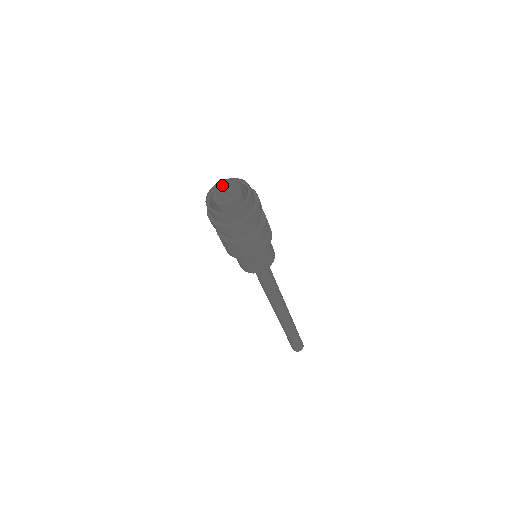
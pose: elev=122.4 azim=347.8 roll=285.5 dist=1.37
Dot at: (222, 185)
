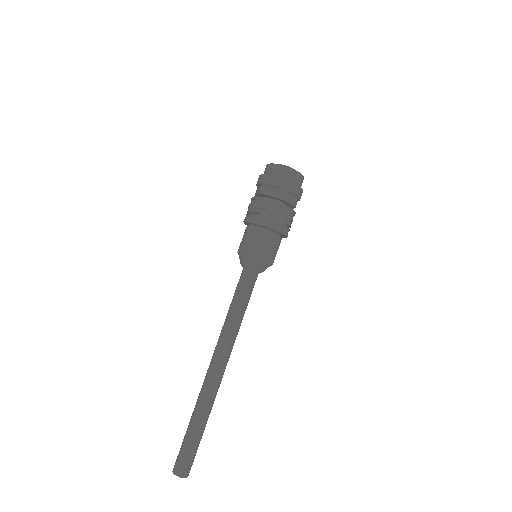
Dot at: occluded
